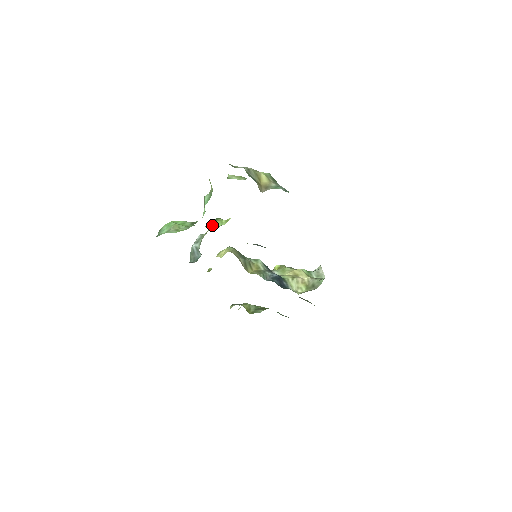
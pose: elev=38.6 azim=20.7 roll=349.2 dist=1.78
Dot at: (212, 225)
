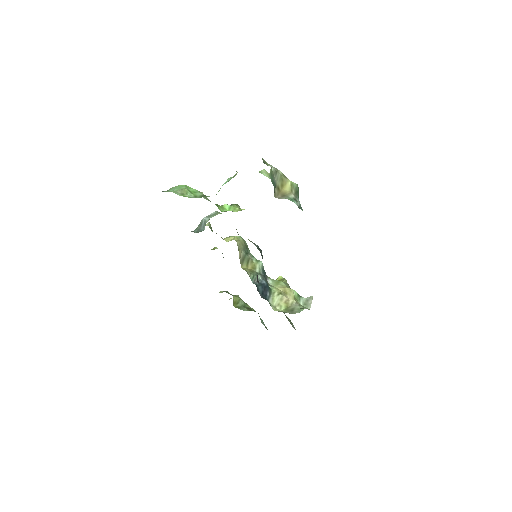
Dot at: (224, 207)
